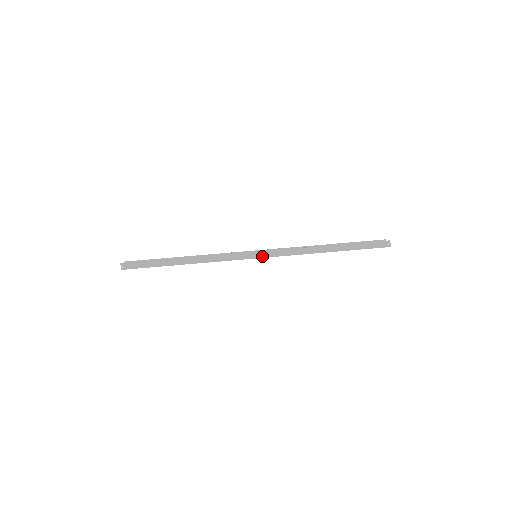
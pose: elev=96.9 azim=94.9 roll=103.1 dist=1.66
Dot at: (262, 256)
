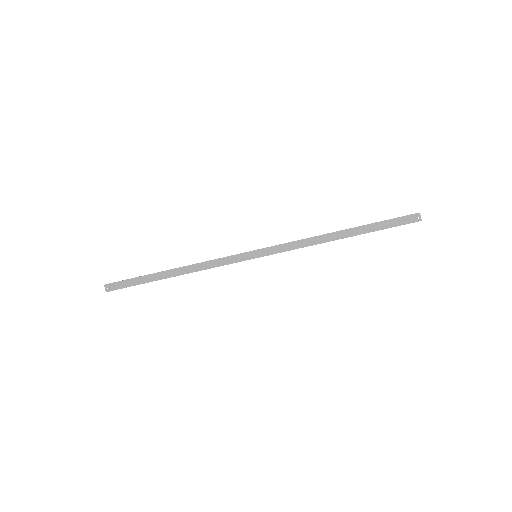
Dot at: (262, 255)
